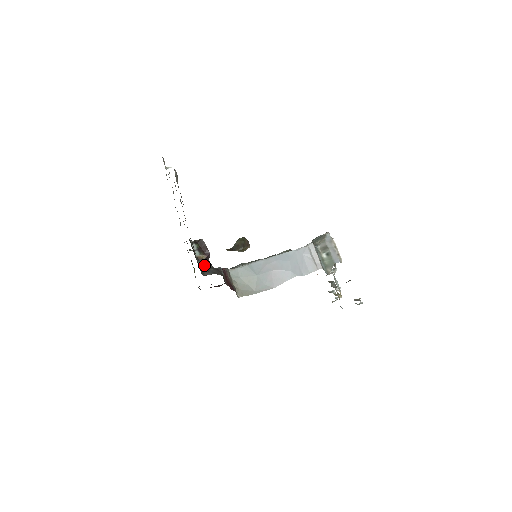
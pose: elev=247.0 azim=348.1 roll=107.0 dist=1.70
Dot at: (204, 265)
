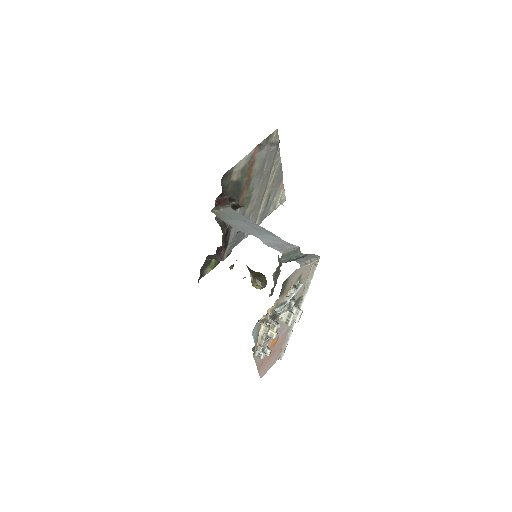
Dot at: occluded
